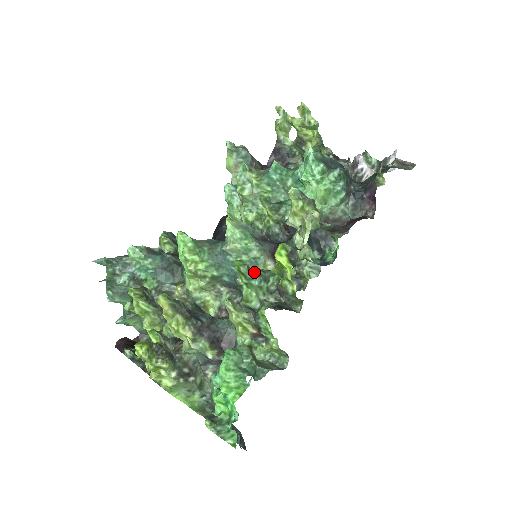
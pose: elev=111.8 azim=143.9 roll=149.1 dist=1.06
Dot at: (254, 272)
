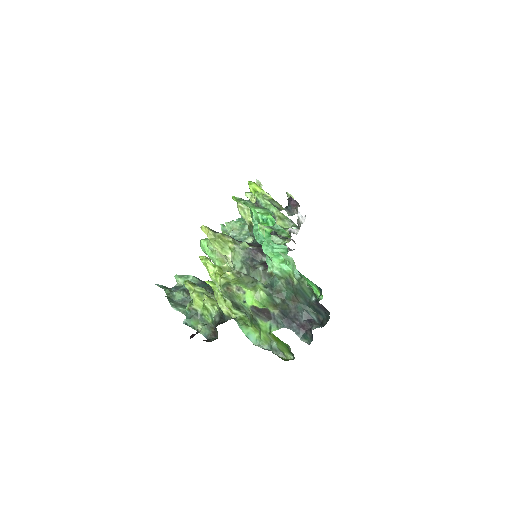
Dot at: occluded
